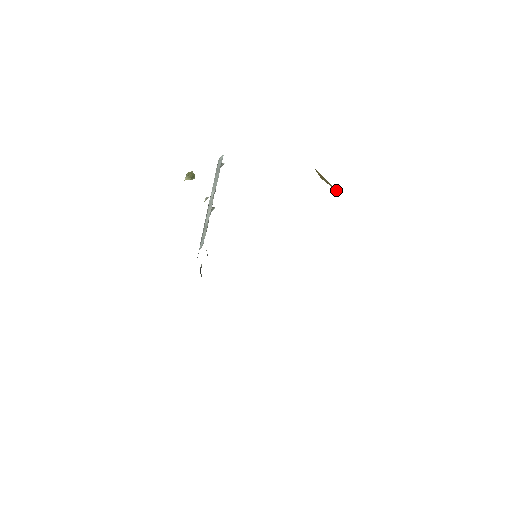
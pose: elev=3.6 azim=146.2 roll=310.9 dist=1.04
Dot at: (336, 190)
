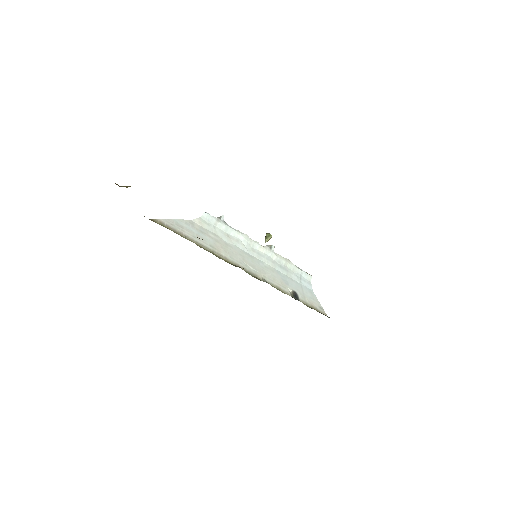
Dot at: occluded
